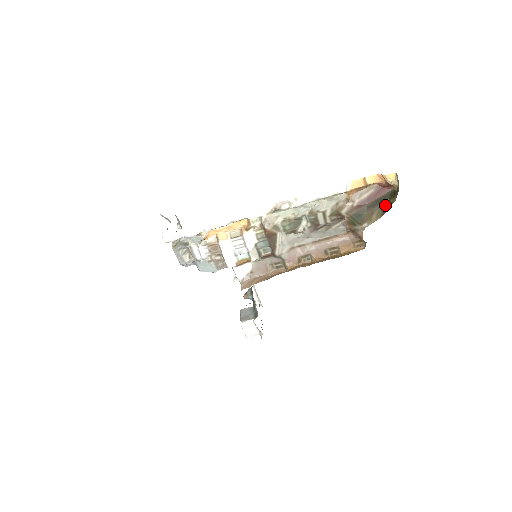
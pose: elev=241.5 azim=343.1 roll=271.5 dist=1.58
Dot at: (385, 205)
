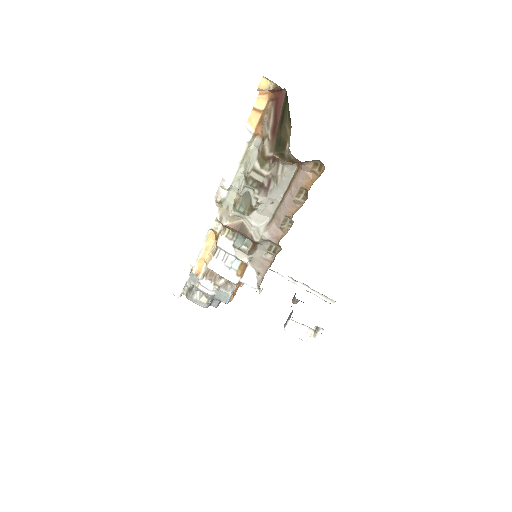
Dot at: (287, 111)
